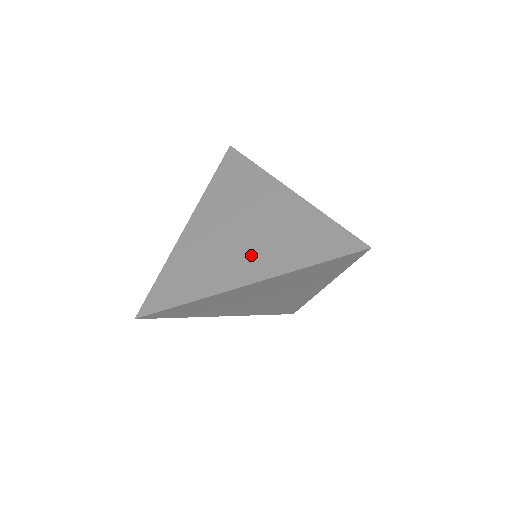
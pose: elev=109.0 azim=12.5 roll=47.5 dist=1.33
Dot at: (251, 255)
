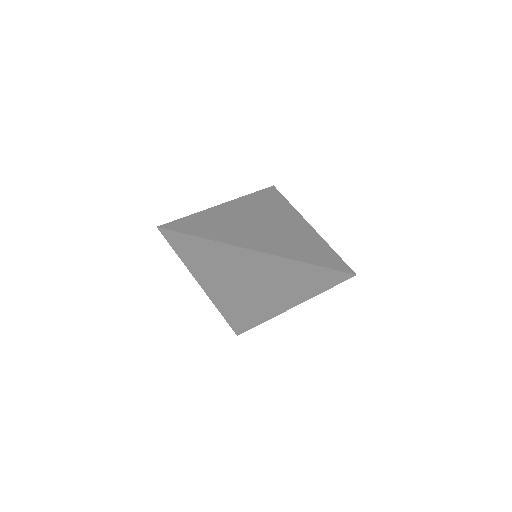
Dot at: (267, 239)
